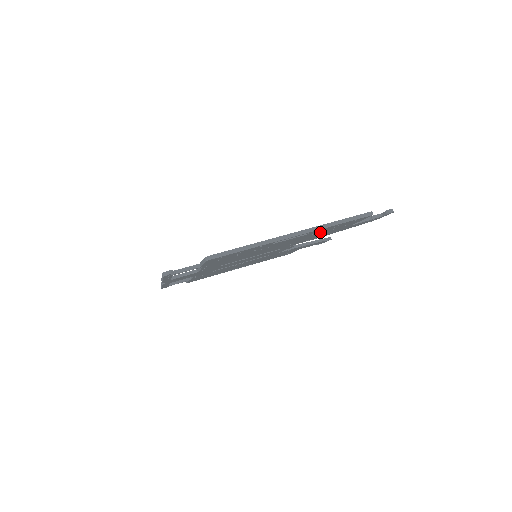
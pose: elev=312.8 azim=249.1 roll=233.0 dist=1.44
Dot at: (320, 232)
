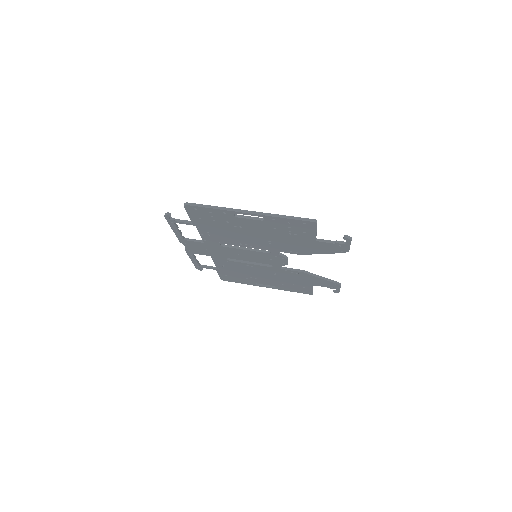
Dot at: (282, 230)
